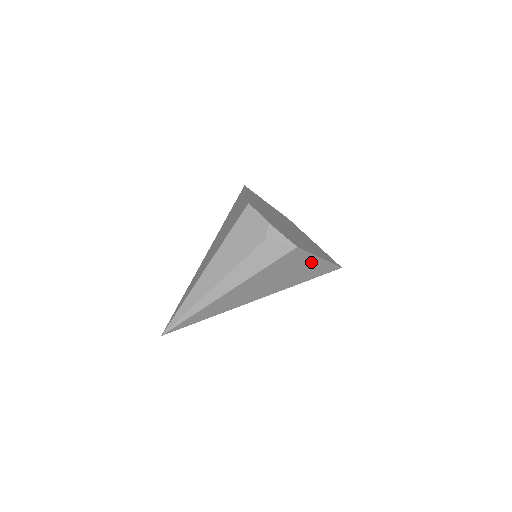
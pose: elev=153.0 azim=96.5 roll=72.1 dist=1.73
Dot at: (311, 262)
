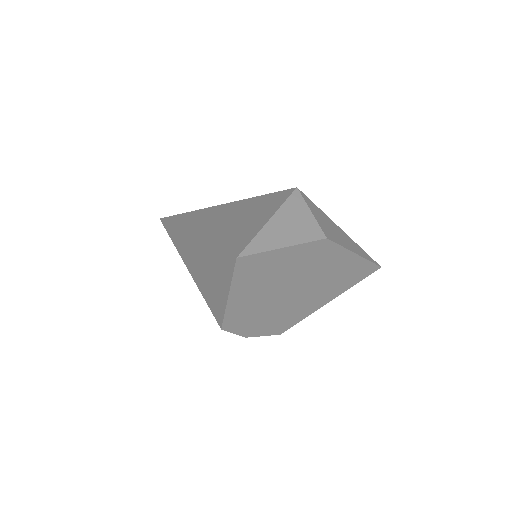
Dot at: occluded
